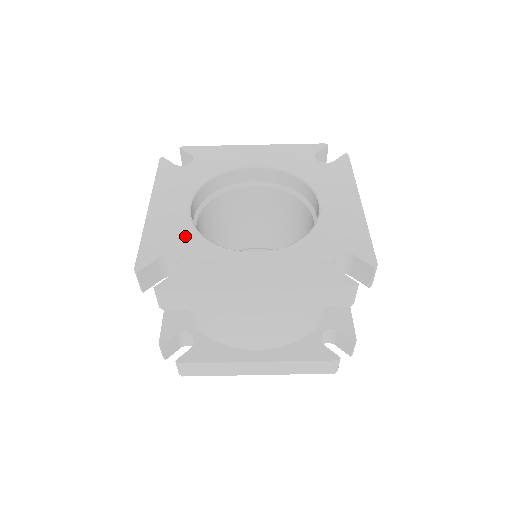
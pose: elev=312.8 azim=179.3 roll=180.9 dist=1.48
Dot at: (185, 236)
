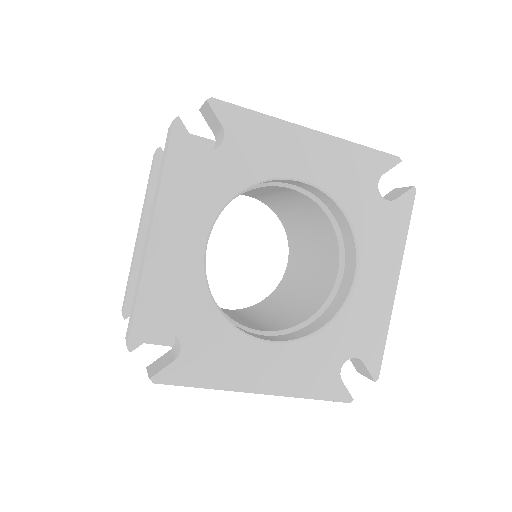
Dot at: (194, 301)
